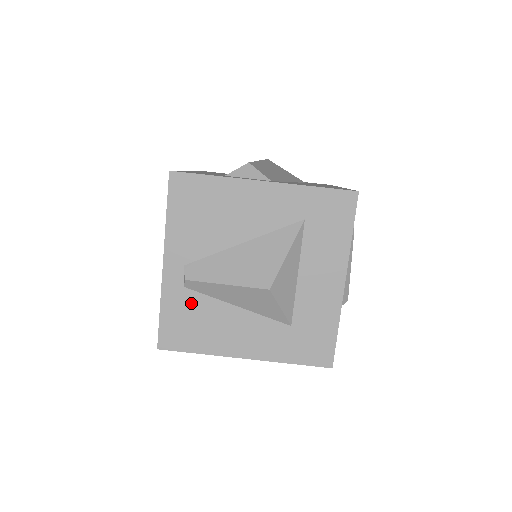
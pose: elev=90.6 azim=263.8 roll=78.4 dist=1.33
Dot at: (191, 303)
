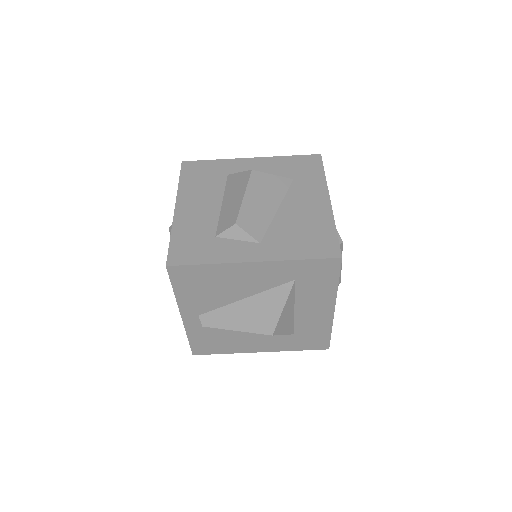
Dot at: (211, 332)
